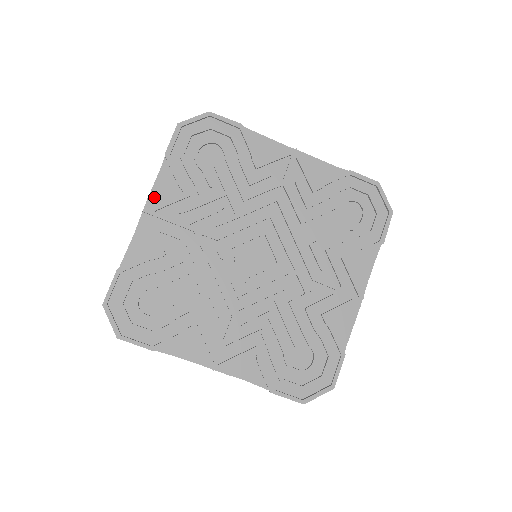
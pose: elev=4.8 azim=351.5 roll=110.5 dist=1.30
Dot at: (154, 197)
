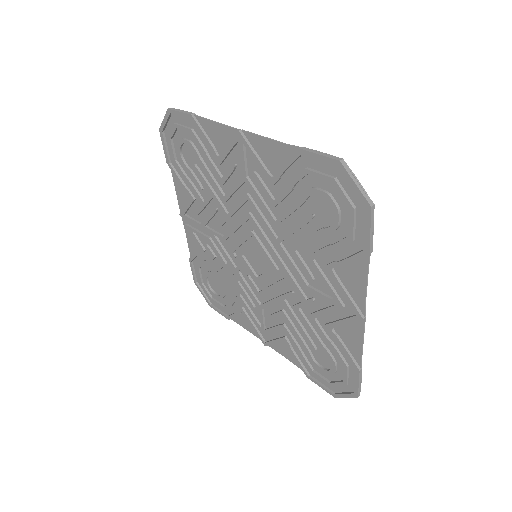
Dot at: (180, 201)
